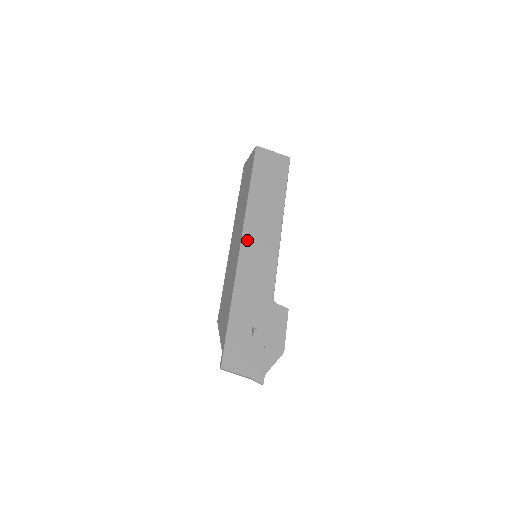
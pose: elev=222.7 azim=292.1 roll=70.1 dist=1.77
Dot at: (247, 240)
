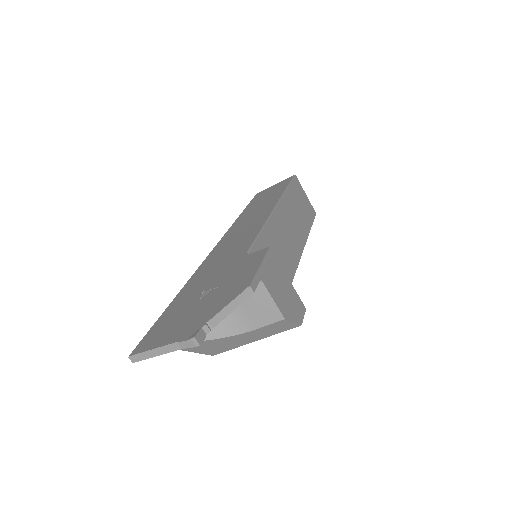
Dot at: (224, 240)
